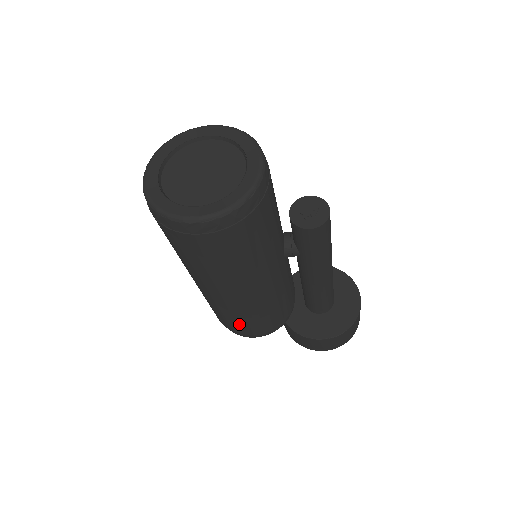
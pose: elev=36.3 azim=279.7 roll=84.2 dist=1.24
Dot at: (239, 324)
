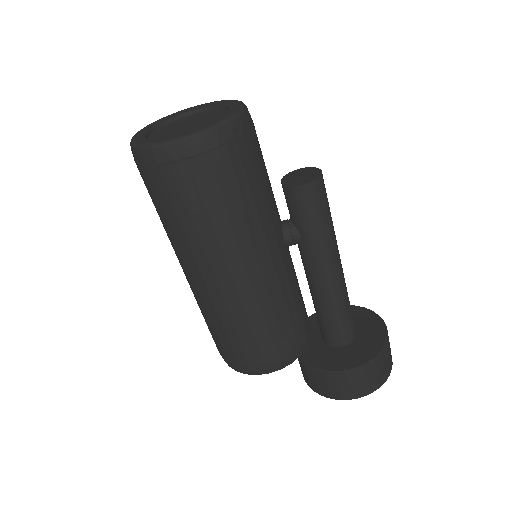
Dot at: (244, 342)
